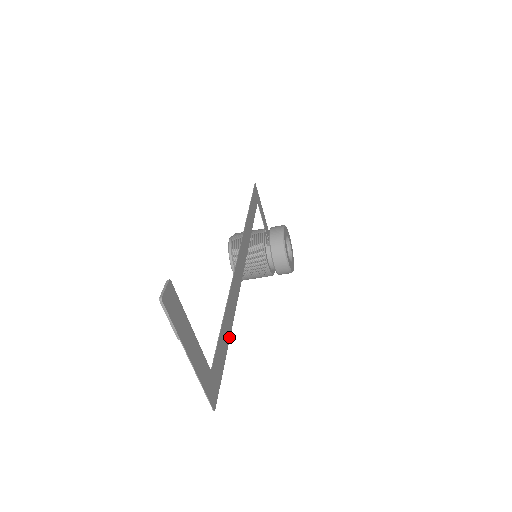
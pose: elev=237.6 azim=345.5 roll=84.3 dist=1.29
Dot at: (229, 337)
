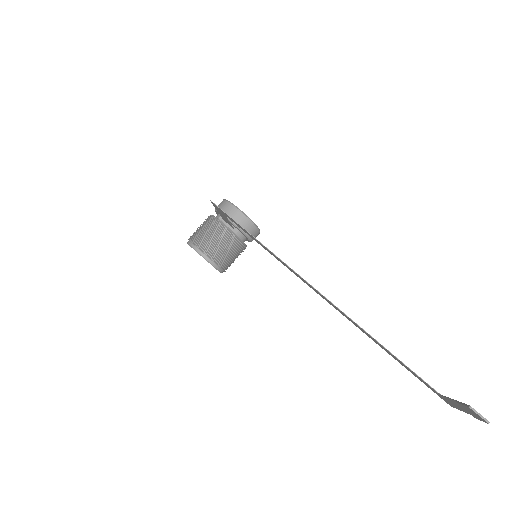
Dot at: (394, 358)
